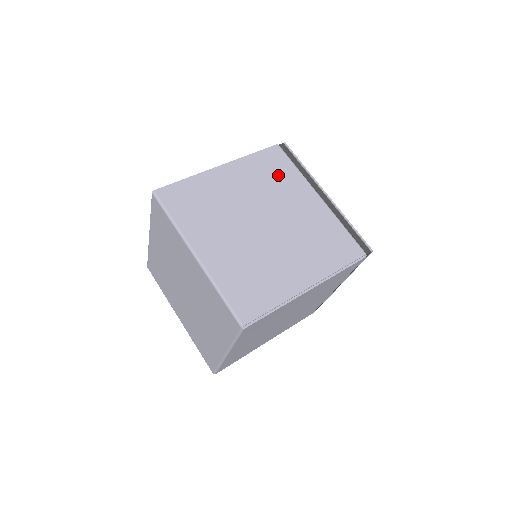
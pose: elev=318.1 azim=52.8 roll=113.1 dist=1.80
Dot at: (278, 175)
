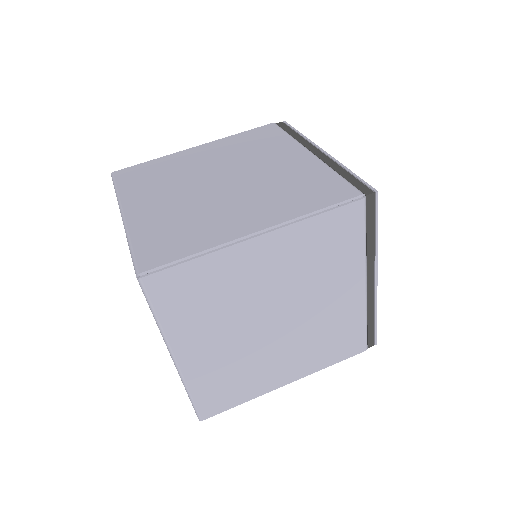
Dot at: (261, 143)
